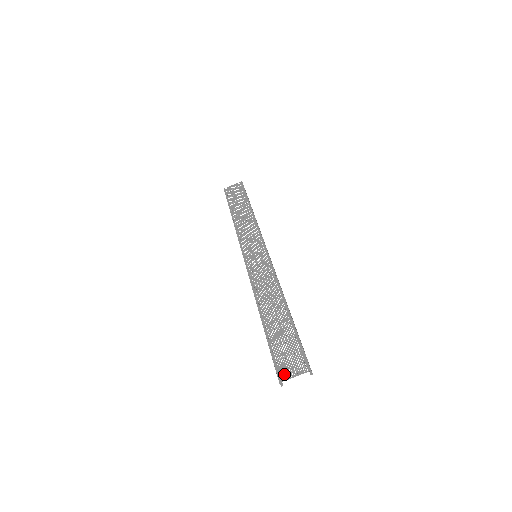
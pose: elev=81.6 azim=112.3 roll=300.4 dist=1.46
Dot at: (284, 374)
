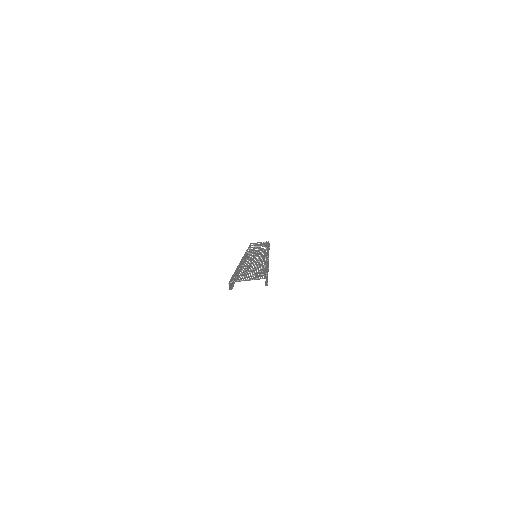
Dot at: (237, 280)
